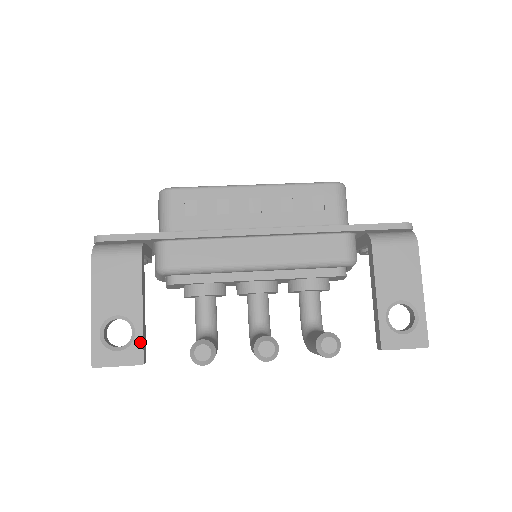
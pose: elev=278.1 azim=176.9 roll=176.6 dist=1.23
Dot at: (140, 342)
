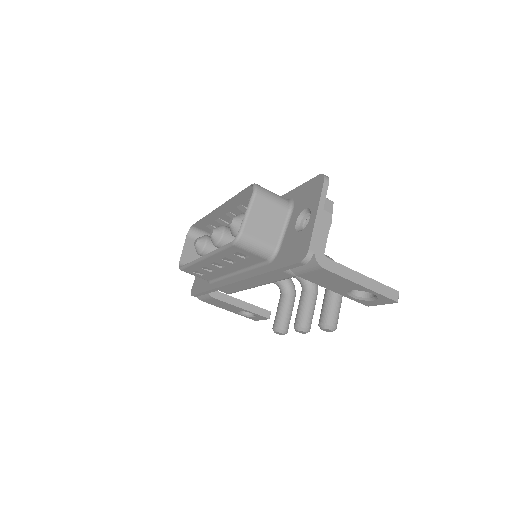
Dot at: (258, 315)
